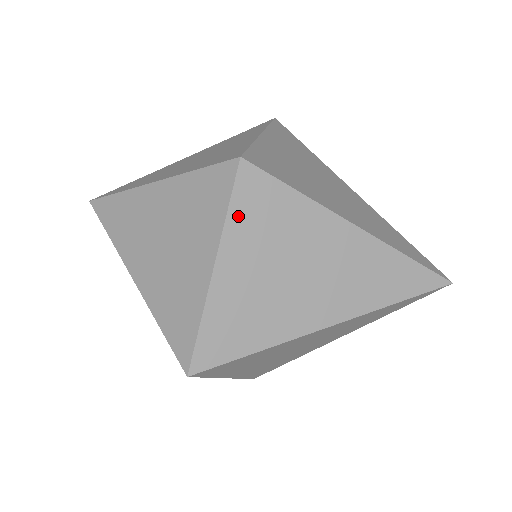
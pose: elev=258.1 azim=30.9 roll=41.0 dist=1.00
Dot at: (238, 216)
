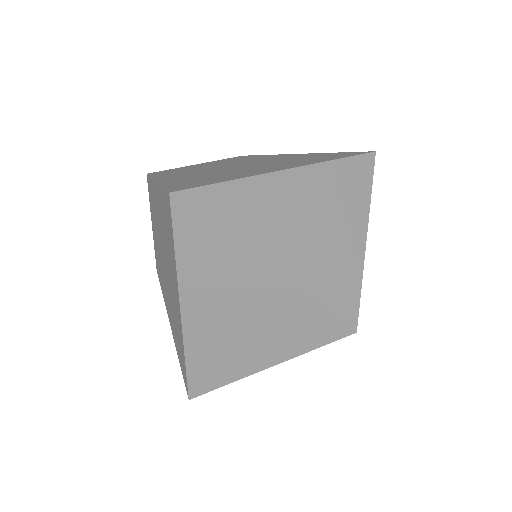
Dot at: occluded
